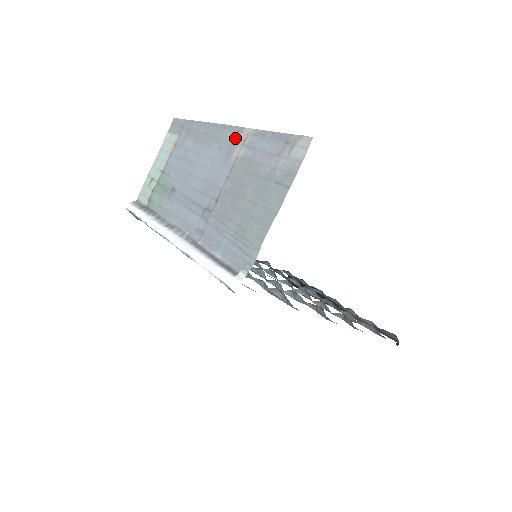
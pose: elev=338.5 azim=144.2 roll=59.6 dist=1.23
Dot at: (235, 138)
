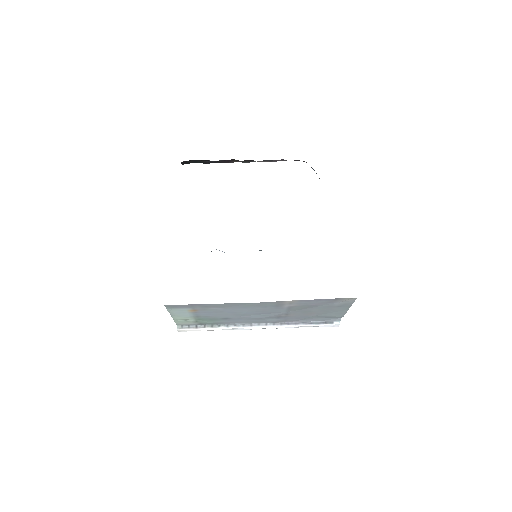
Dot at: (279, 304)
